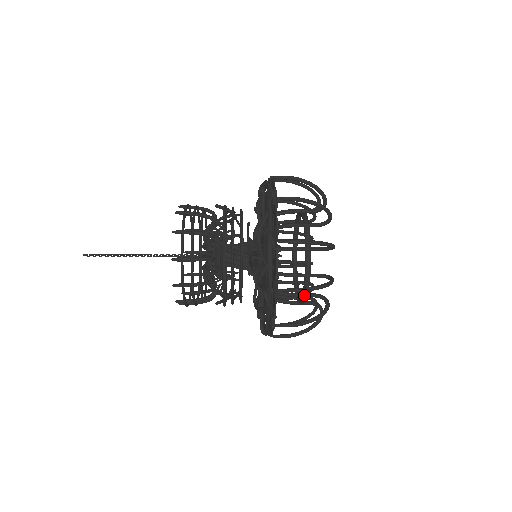
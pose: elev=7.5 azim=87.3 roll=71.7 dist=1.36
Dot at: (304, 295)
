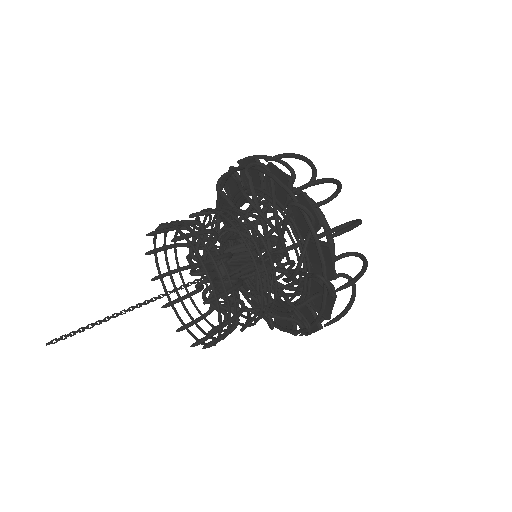
Dot at: occluded
